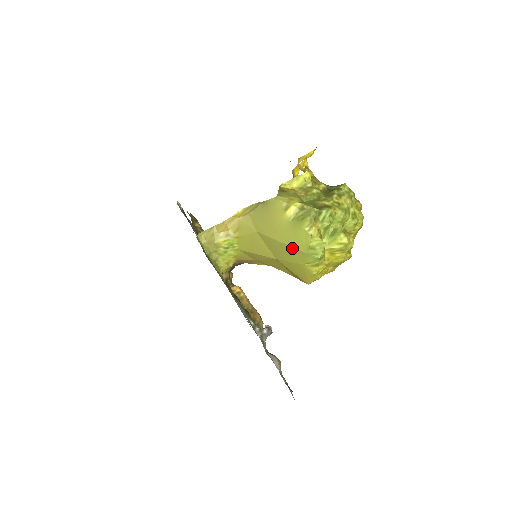
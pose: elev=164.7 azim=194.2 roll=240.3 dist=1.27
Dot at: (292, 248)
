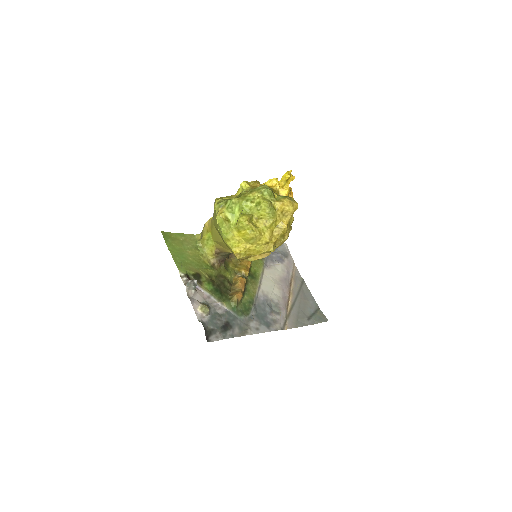
Dot at: occluded
